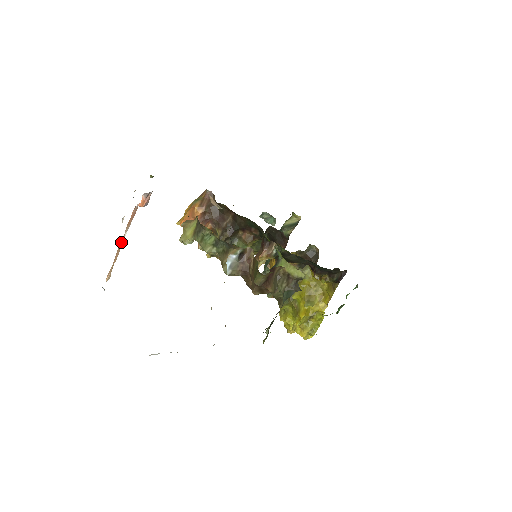
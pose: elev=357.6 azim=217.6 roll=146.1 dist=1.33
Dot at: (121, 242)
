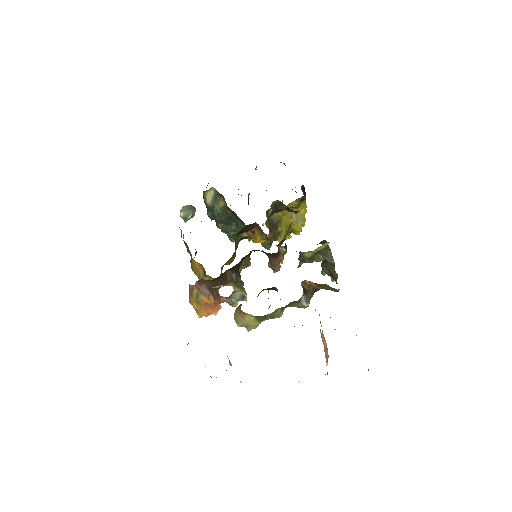
Dot at: occluded
